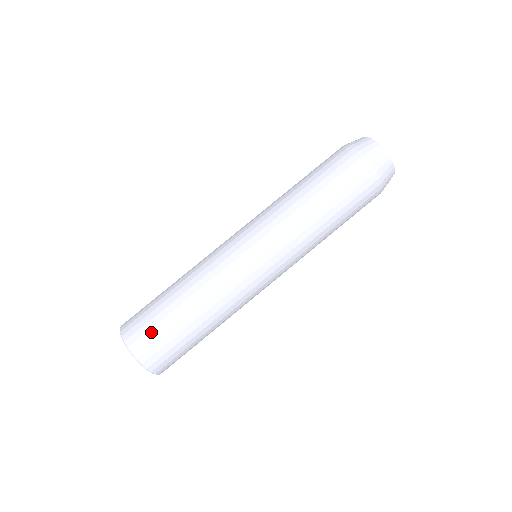
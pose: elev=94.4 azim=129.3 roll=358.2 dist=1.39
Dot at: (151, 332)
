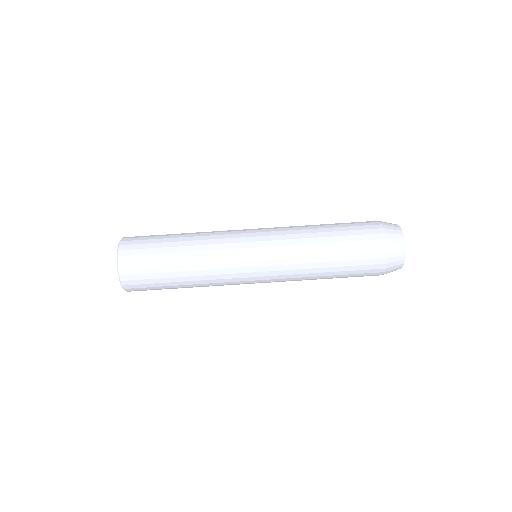
Dot at: (143, 241)
